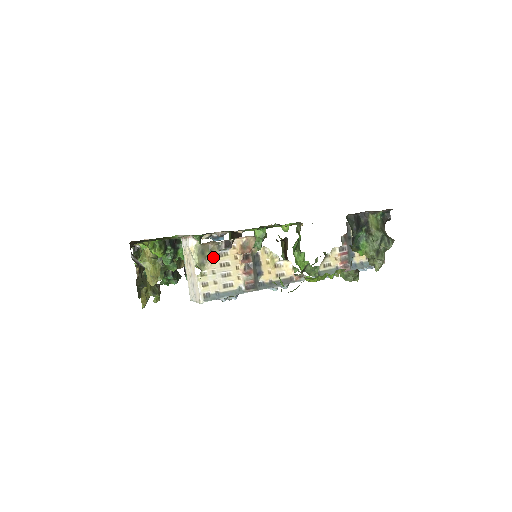
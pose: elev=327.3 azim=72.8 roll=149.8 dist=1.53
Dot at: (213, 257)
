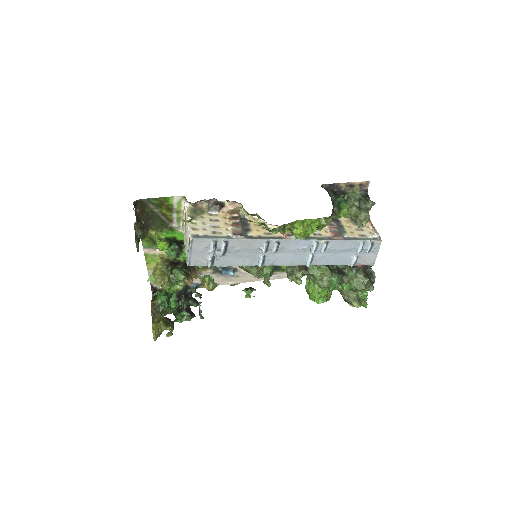
Dot at: (204, 215)
